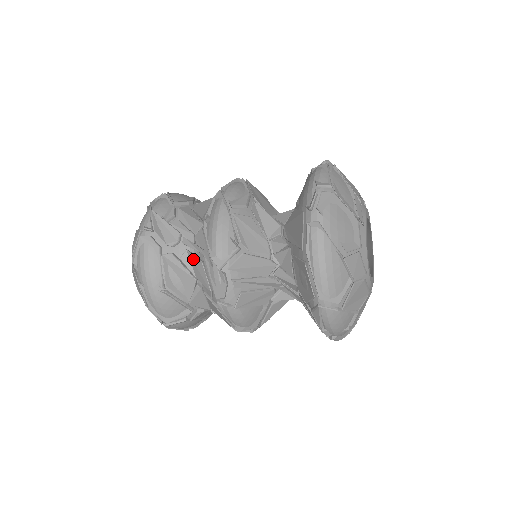
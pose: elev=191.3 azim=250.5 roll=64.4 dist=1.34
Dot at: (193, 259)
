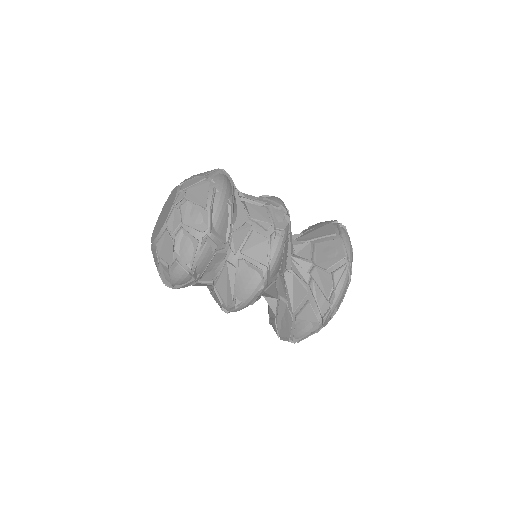
Dot at: (253, 206)
